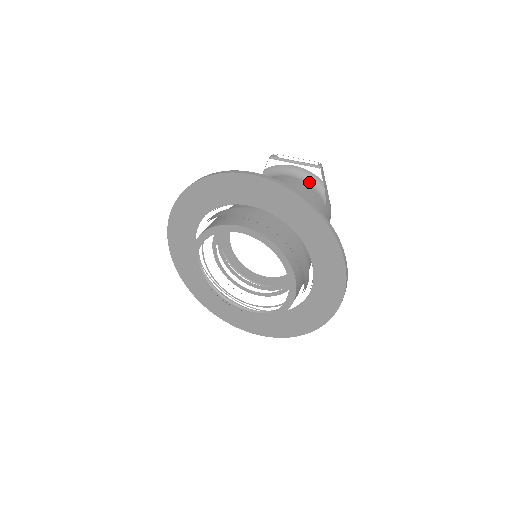
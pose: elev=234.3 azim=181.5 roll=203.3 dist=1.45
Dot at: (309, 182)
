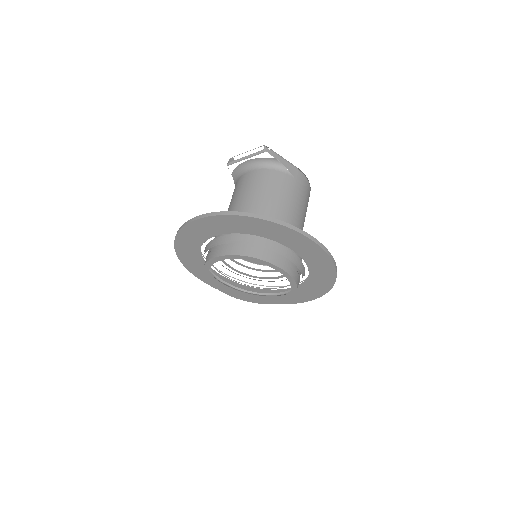
Dot at: (266, 166)
